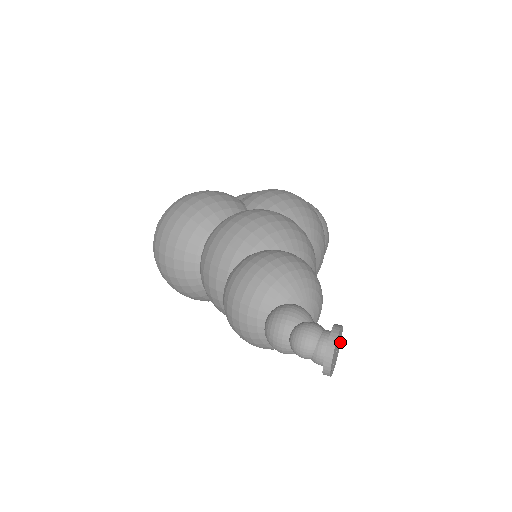
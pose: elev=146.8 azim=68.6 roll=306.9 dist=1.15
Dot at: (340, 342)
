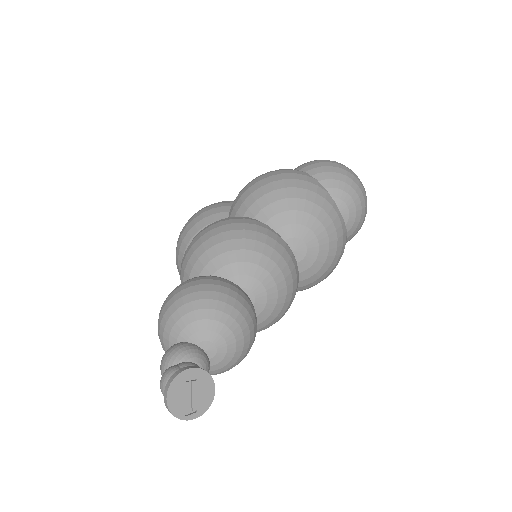
Dot at: (209, 379)
